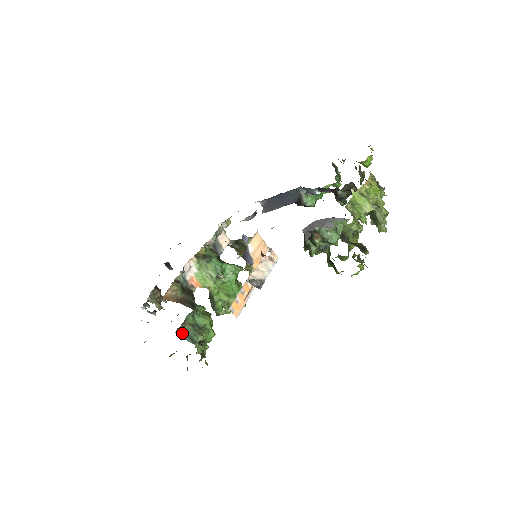
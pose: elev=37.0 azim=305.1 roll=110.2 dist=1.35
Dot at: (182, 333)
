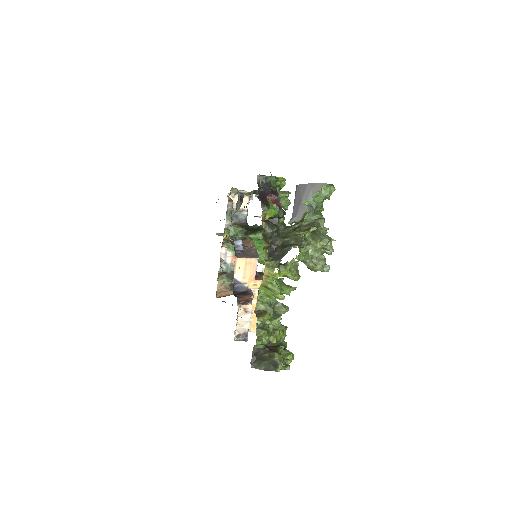
Dot at: occluded
